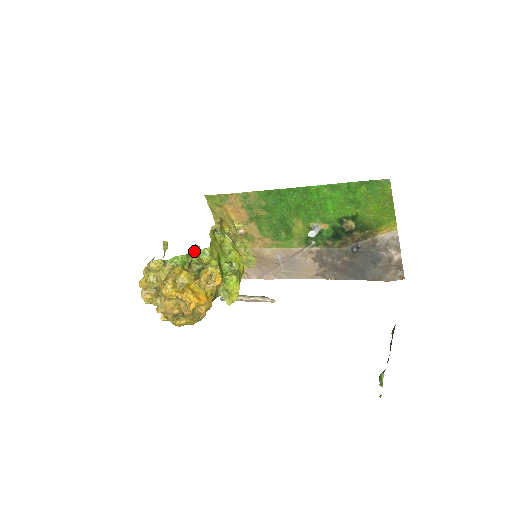
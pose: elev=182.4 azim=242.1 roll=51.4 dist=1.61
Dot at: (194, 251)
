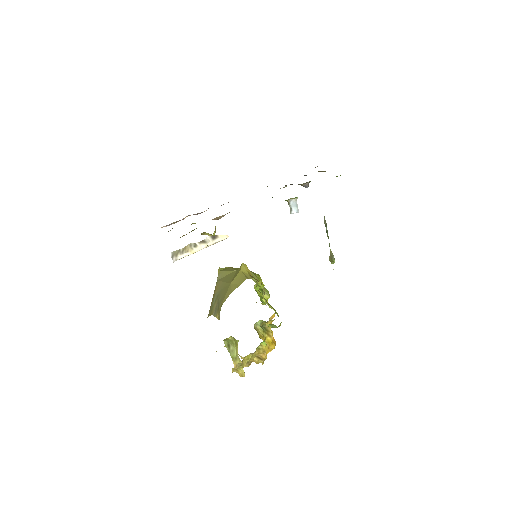
Dot at: (260, 324)
